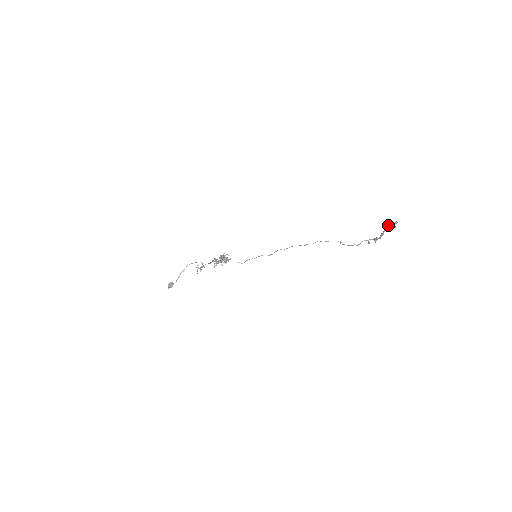
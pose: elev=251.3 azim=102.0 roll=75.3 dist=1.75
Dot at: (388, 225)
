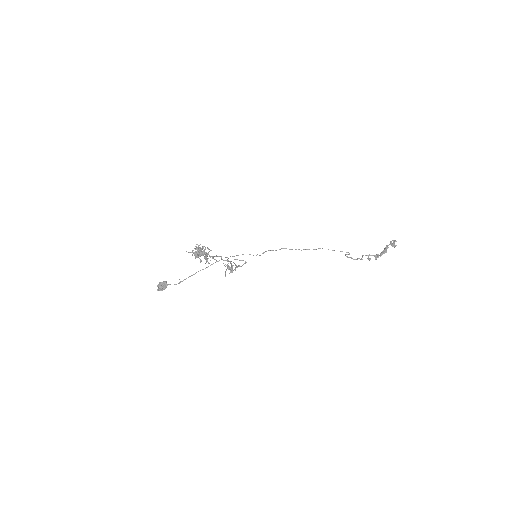
Dot at: (391, 242)
